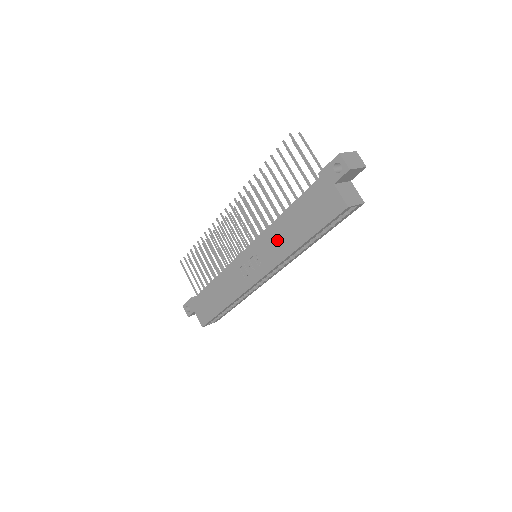
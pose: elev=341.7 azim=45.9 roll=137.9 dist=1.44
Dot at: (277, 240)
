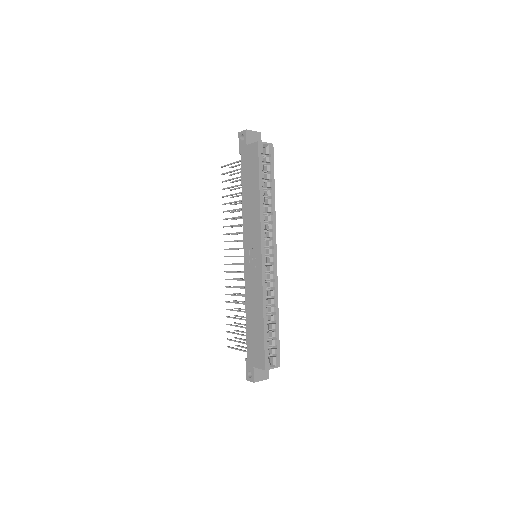
Dot at: (250, 215)
